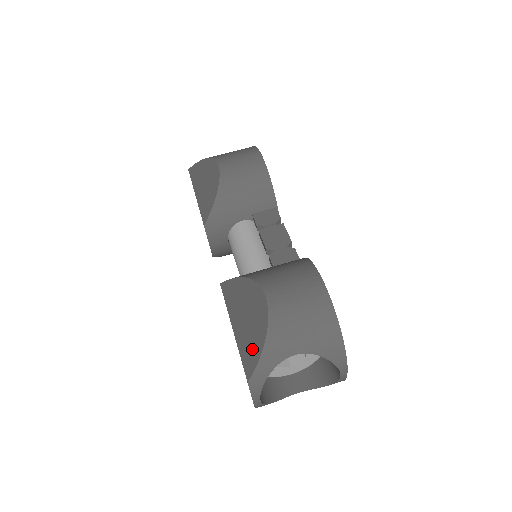
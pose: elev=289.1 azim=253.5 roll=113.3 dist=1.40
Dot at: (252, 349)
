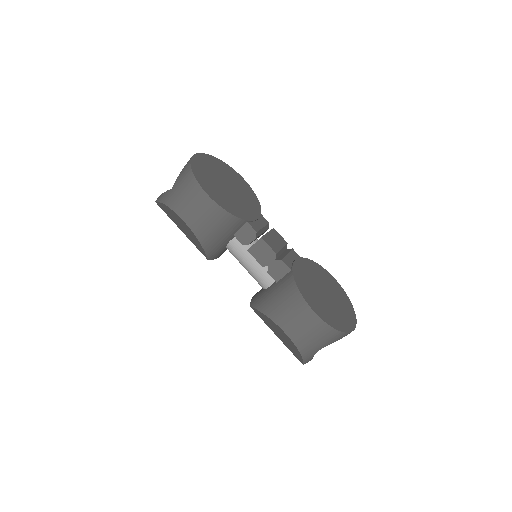
Dot at: (295, 353)
